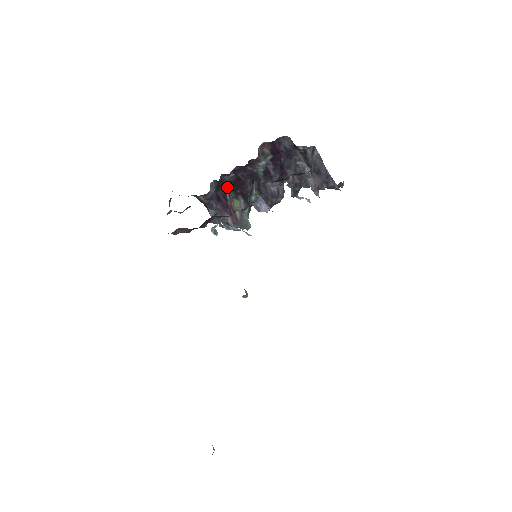
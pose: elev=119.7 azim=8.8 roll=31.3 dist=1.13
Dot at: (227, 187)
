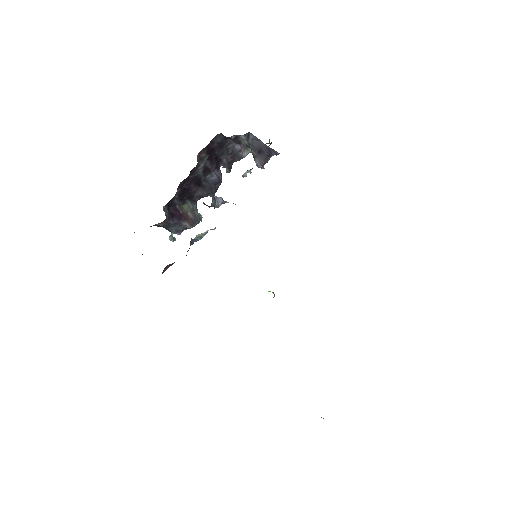
Dot at: (175, 201)
